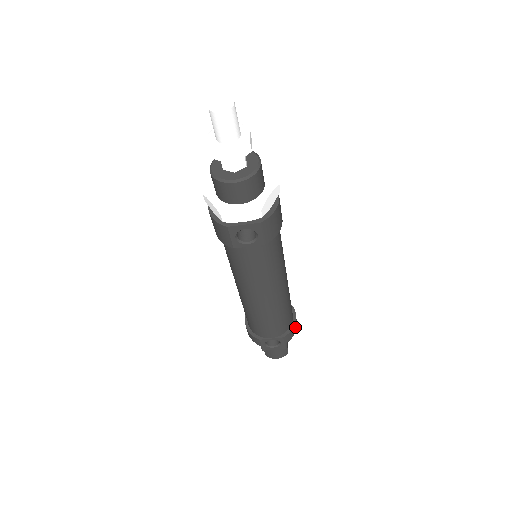
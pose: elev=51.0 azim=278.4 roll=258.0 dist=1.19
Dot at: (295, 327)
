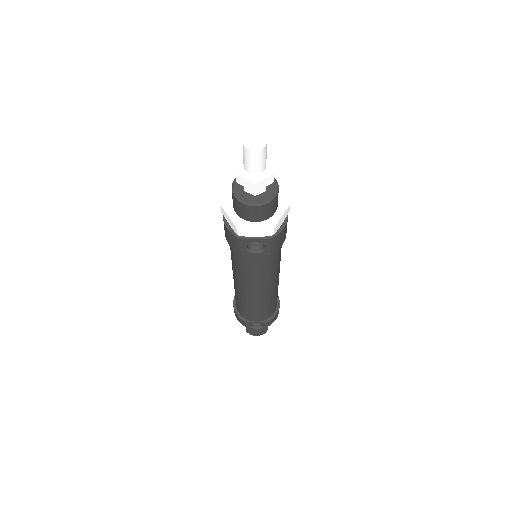
Dot at: (278, 313)
